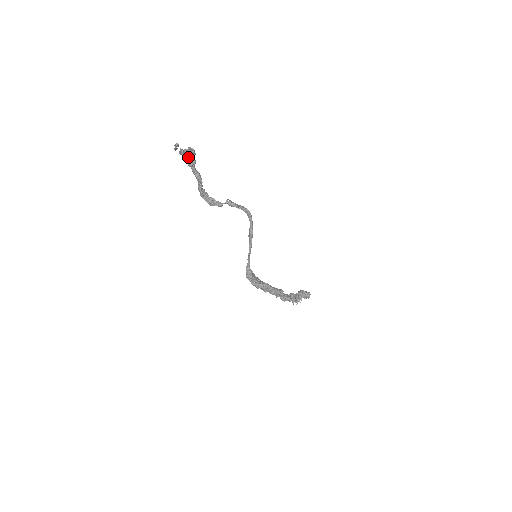
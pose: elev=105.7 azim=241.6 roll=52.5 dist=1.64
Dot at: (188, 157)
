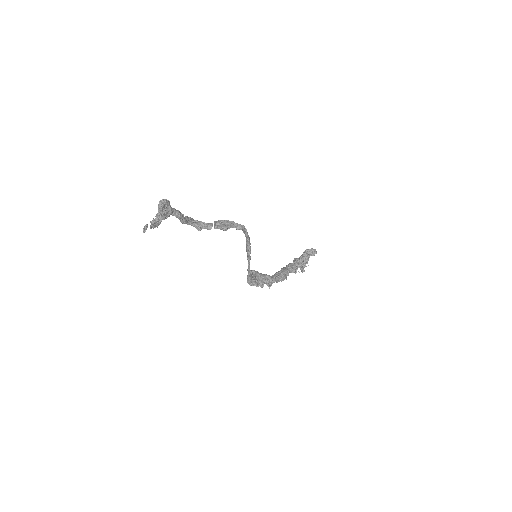
Dot at: occluded
